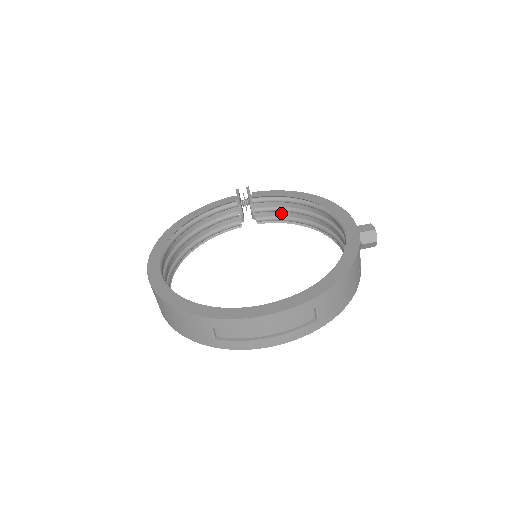
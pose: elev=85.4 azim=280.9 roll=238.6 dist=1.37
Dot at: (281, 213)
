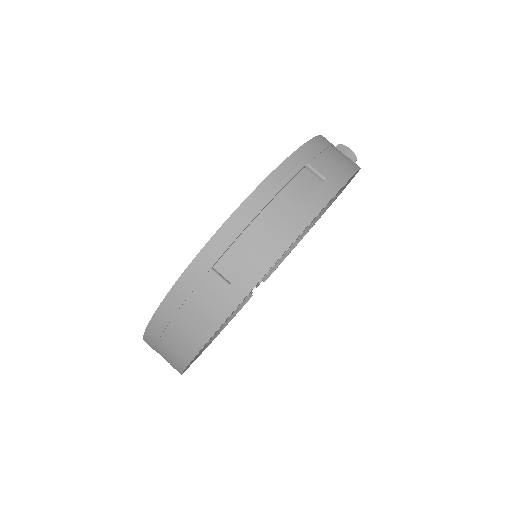
Dot at: occluded
